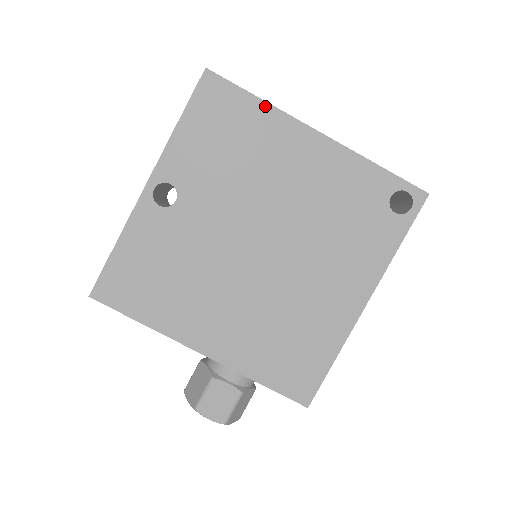
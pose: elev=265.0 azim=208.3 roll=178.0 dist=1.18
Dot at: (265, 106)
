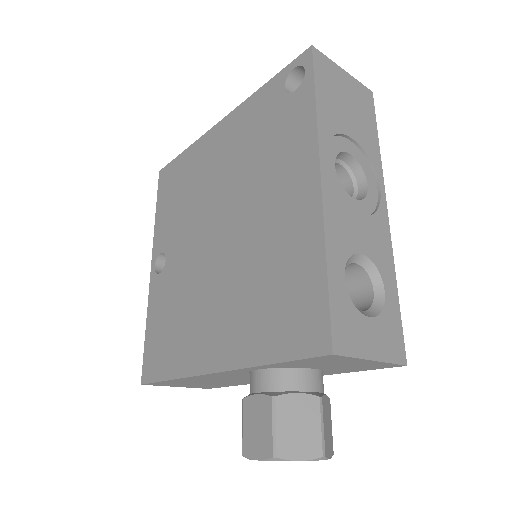
Dot at: (189, 150)
